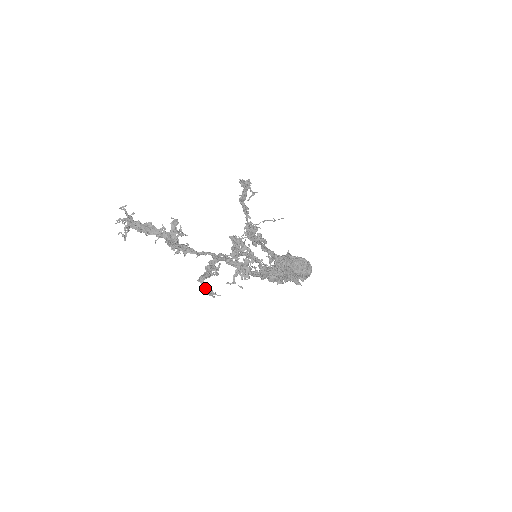
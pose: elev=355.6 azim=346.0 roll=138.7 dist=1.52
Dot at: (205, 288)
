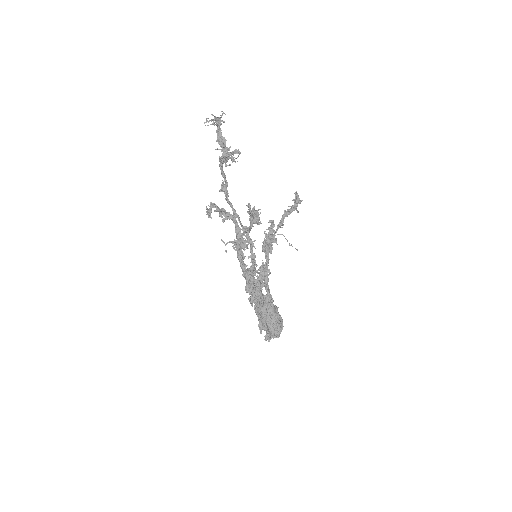
Dot at: (209, 208)
